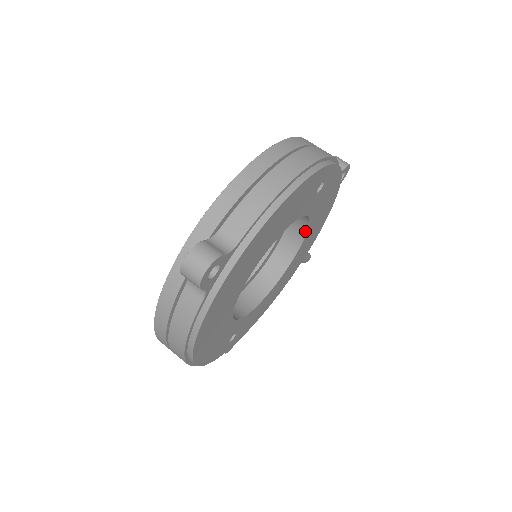
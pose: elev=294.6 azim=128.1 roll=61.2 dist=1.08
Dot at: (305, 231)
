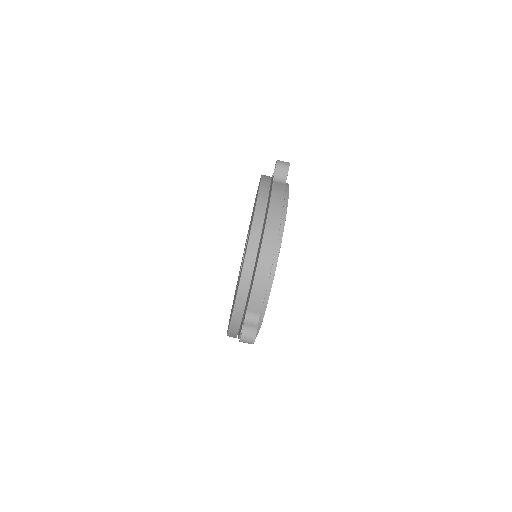
Dot at: occluded
